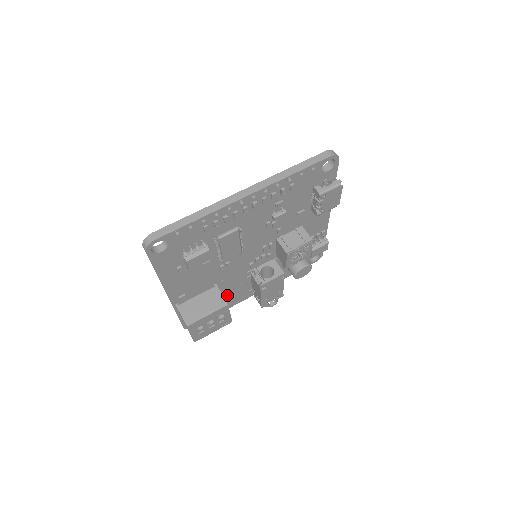
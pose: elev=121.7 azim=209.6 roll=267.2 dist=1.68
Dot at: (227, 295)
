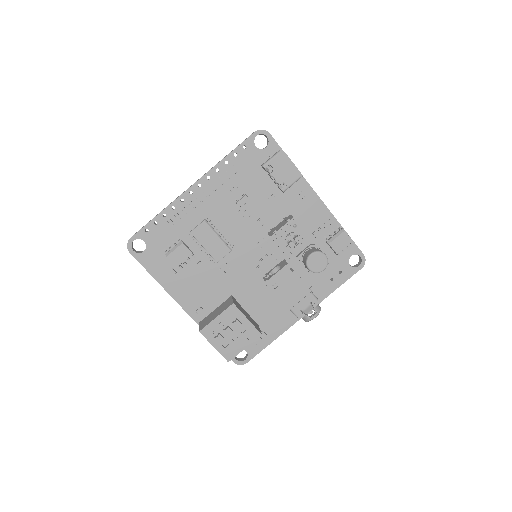
Dot at: (260, 315)
